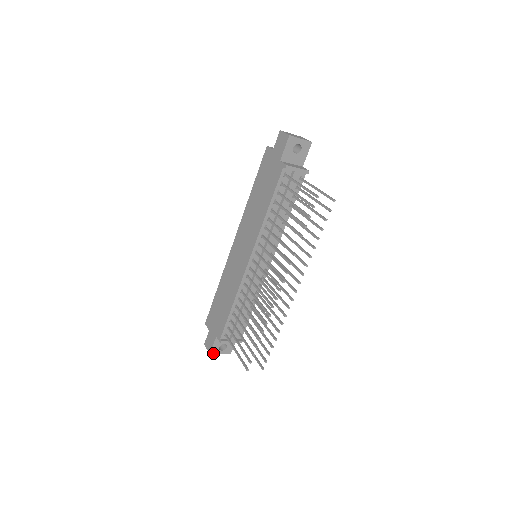
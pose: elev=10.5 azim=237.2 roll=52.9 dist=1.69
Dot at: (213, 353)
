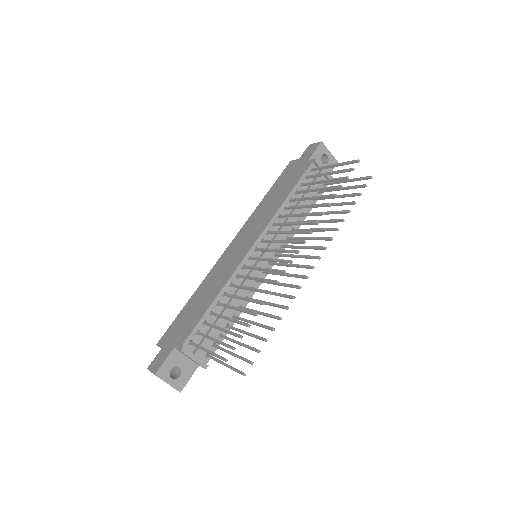
Dot at: (159, 376)
